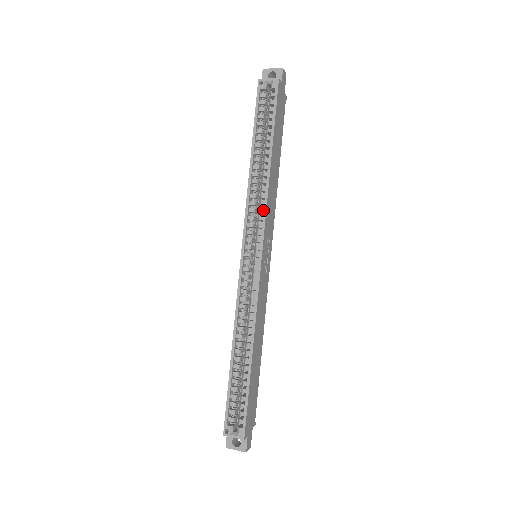
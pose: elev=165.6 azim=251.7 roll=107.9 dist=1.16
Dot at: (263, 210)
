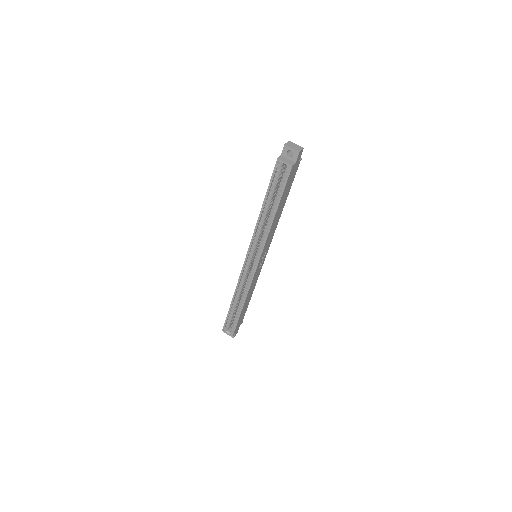
Dot at: (263, 242)
